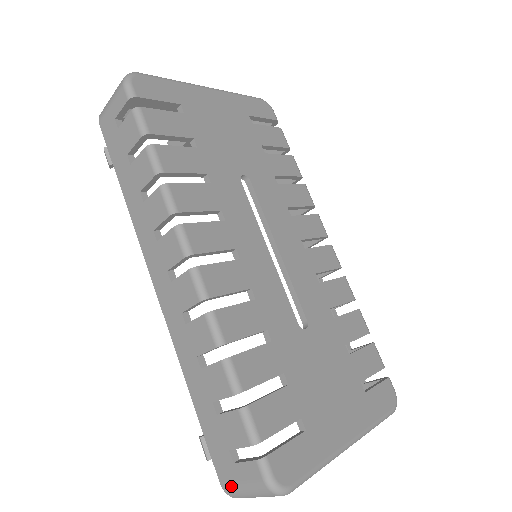
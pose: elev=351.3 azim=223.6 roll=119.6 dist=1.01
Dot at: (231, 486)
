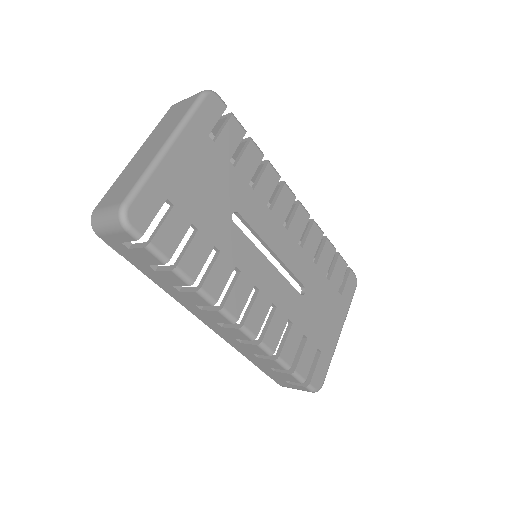
Dot at: occluded
